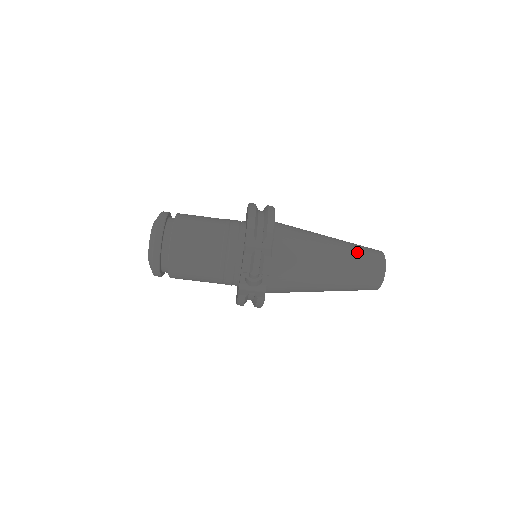
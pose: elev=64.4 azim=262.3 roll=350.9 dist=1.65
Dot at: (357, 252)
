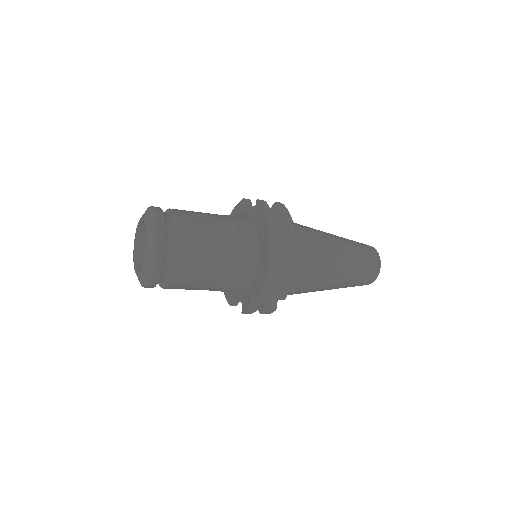
Dot at: (357, 275)
